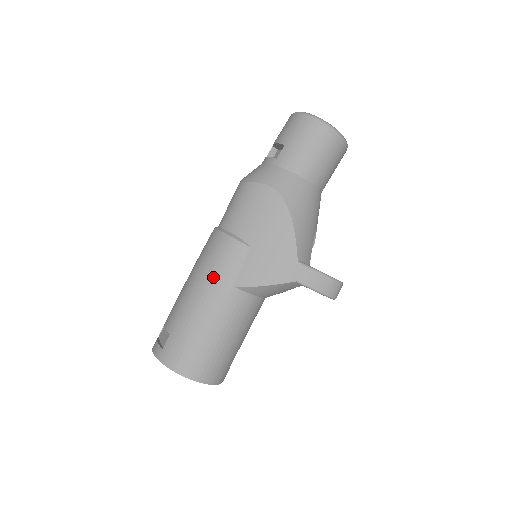
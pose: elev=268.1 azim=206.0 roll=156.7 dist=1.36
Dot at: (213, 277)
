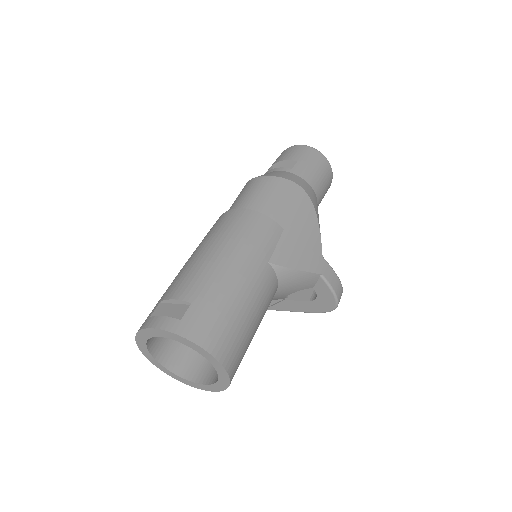
Dot at: (249, 247)
